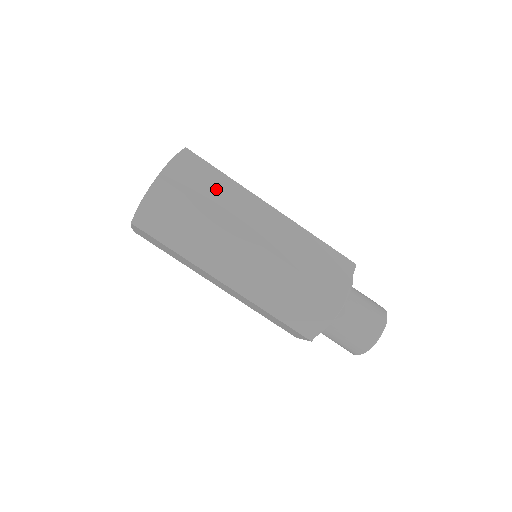
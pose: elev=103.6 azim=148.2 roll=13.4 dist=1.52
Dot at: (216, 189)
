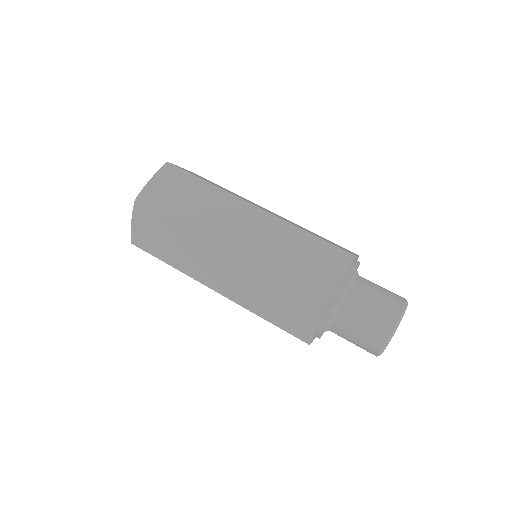
Dot at: occluded
